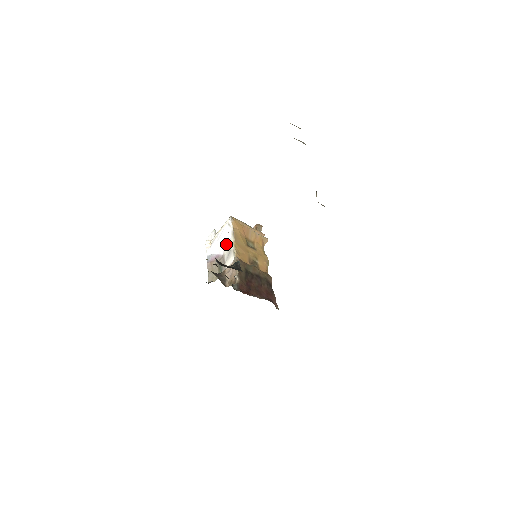
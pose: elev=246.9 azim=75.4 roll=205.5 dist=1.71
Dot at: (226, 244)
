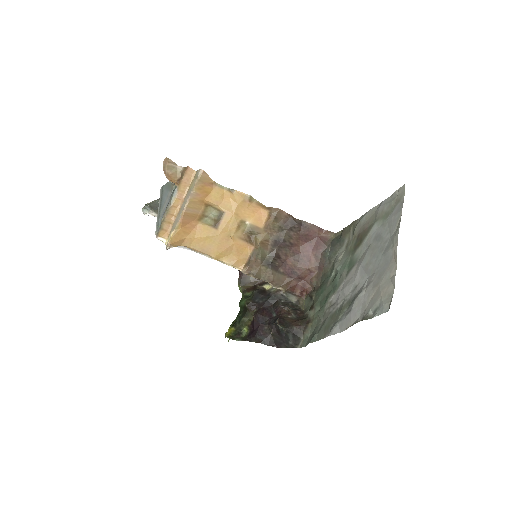
Dot at: occluded
